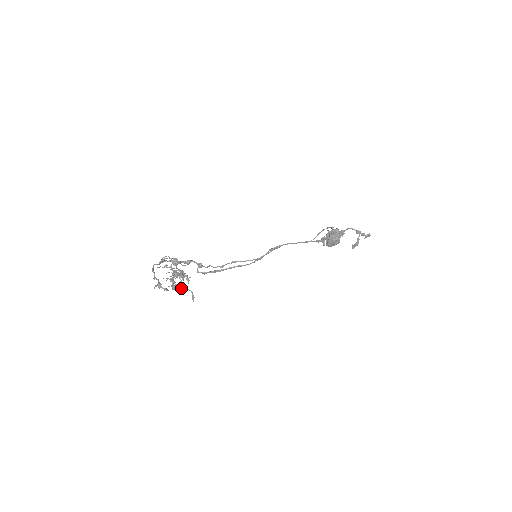
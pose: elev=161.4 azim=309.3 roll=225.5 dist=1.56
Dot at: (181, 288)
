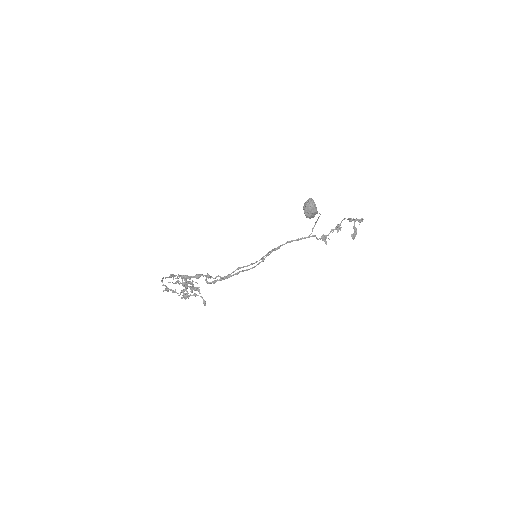
Dot at: occluded
